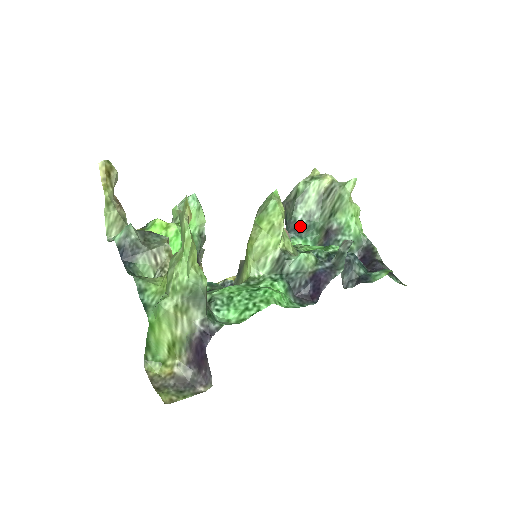
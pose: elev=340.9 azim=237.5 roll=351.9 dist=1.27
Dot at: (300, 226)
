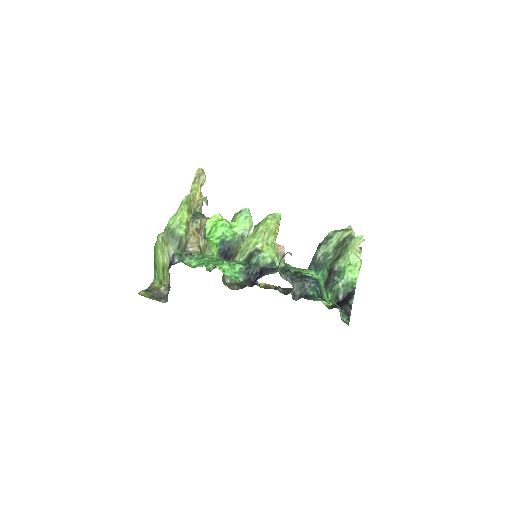
Dot at: (318, 262)
